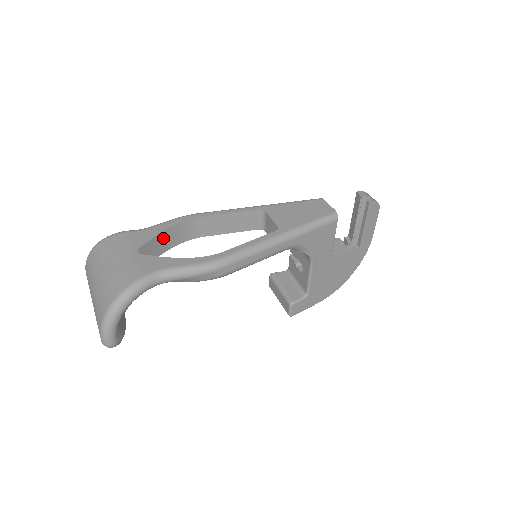
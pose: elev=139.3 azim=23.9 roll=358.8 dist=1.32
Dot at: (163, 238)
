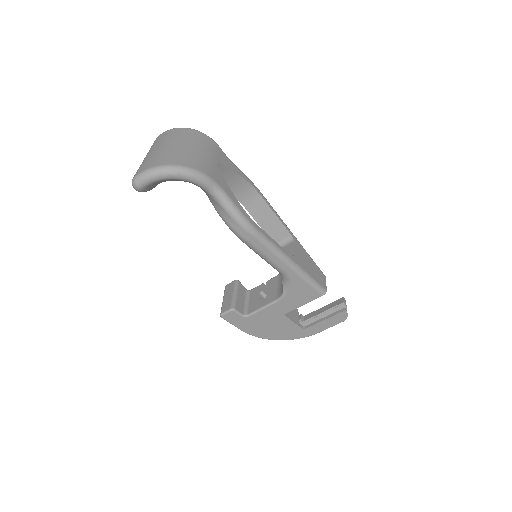
Dot at: (231, 177)
